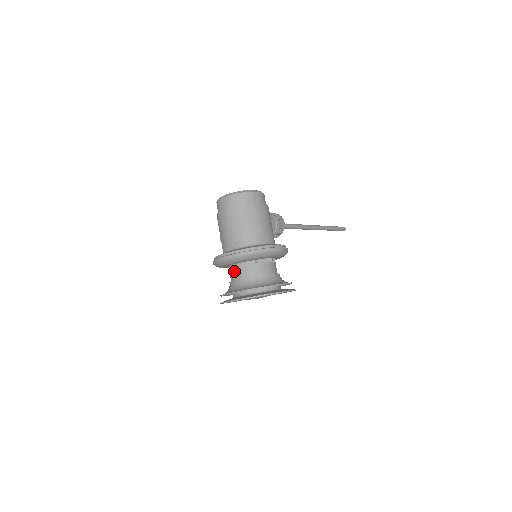
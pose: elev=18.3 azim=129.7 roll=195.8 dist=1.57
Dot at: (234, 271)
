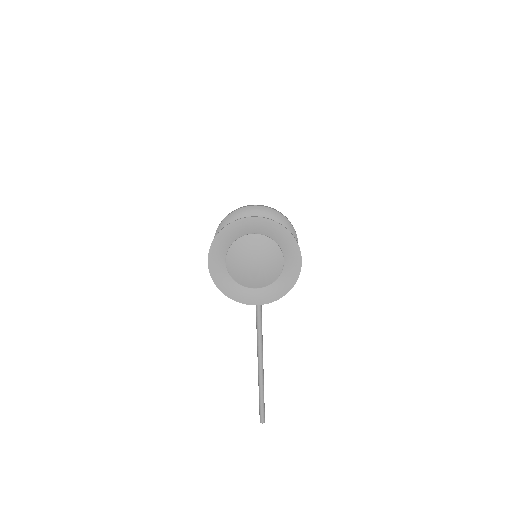
Dot at: occluded
